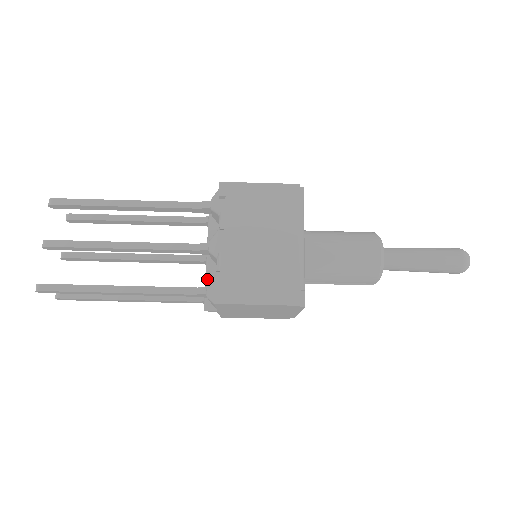
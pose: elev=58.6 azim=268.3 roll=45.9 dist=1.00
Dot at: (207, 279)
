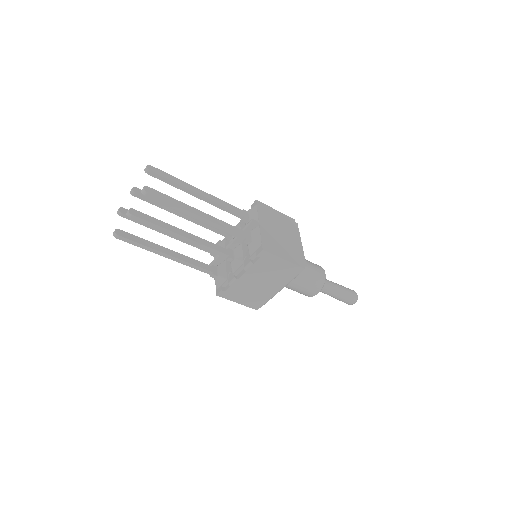
Dot at: (220, 256)
